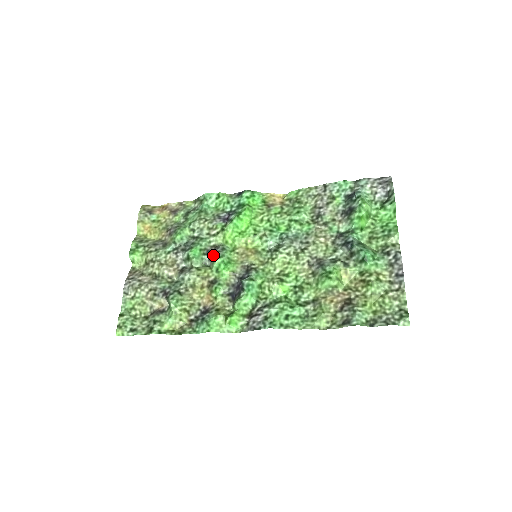
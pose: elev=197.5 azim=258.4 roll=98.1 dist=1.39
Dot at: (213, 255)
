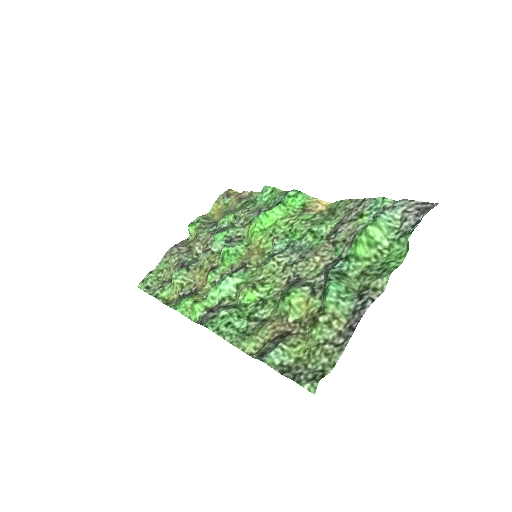
Dot at: occluded
